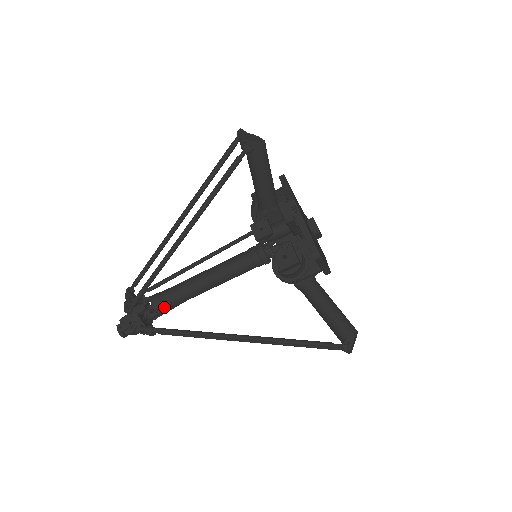
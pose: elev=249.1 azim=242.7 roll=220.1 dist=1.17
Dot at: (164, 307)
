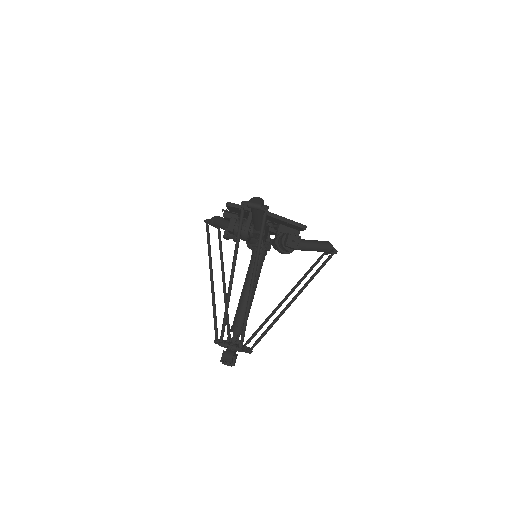
Dot at: (234, 326)
